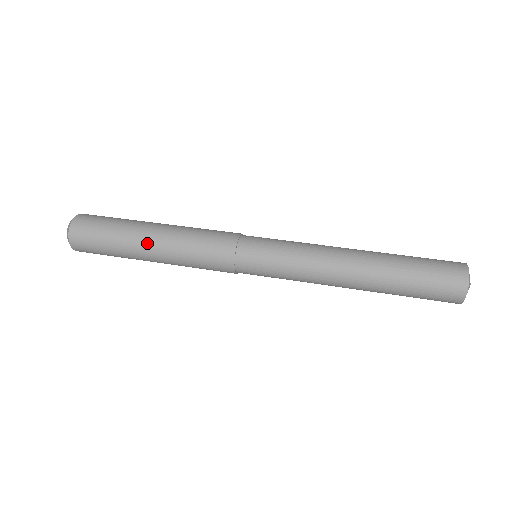
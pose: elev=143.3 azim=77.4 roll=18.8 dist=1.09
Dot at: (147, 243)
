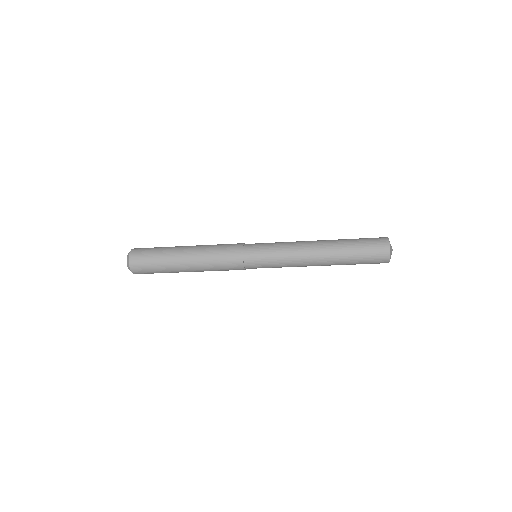
Dot at: (187, 246)
